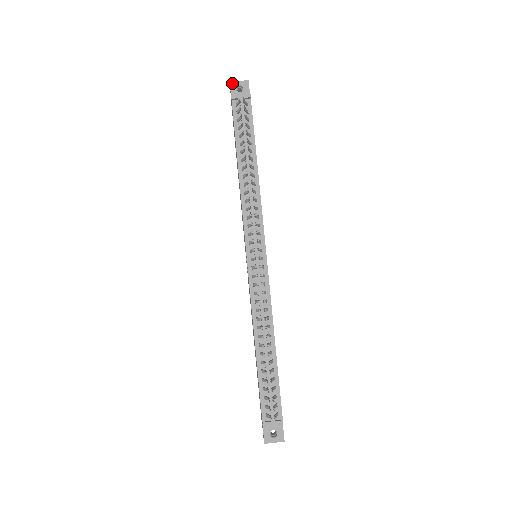
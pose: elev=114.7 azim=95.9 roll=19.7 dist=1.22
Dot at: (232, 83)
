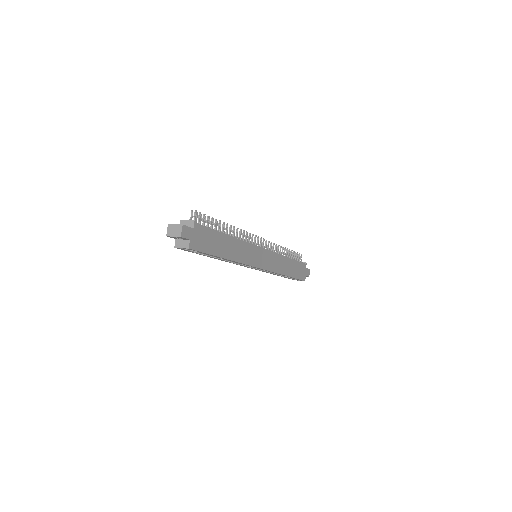
Dot at: occluded
